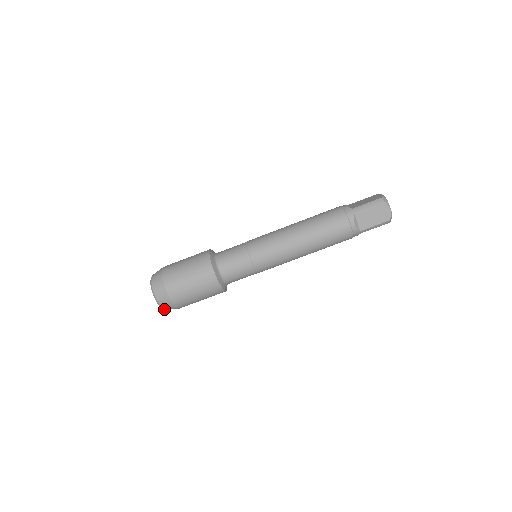
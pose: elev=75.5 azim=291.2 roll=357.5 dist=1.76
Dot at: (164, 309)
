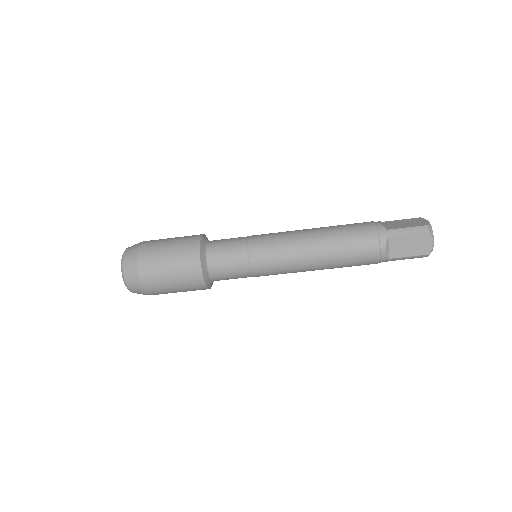
Dot at: (132, 292)
